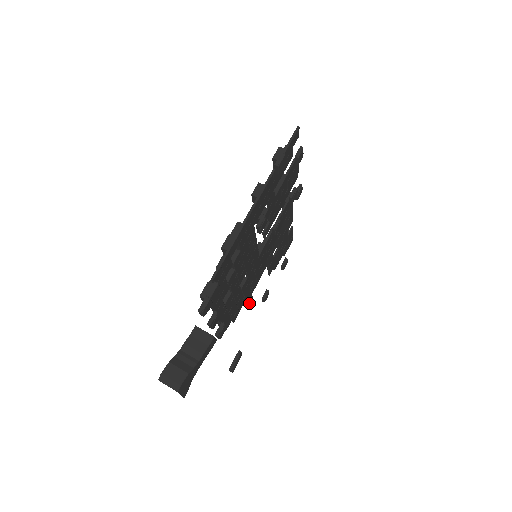
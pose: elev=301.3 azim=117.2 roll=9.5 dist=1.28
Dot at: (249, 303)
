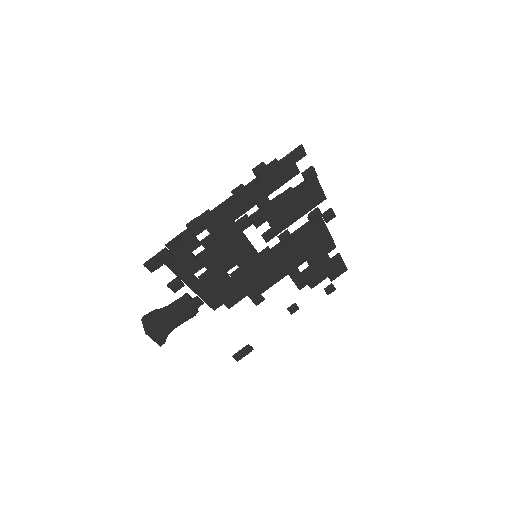
Dot at: (259, 302)
